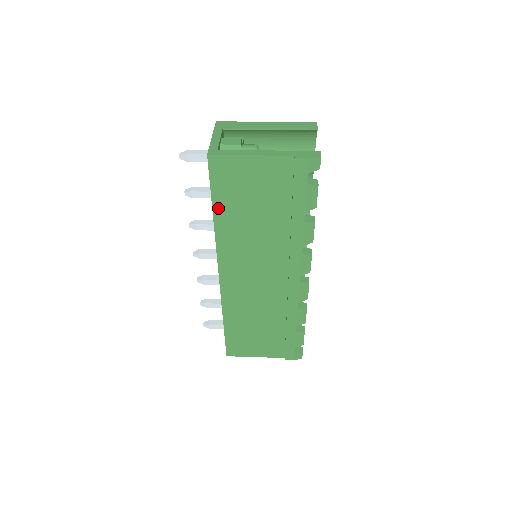
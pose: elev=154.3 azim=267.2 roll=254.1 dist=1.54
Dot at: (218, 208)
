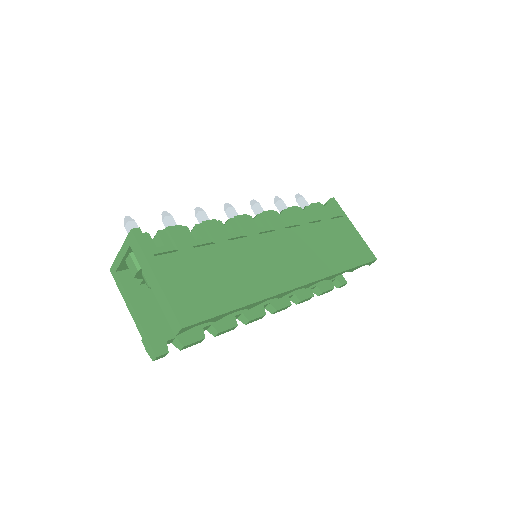
Dot at: occluded
